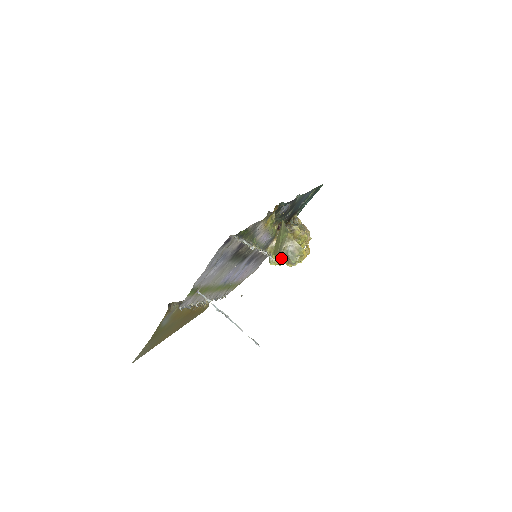
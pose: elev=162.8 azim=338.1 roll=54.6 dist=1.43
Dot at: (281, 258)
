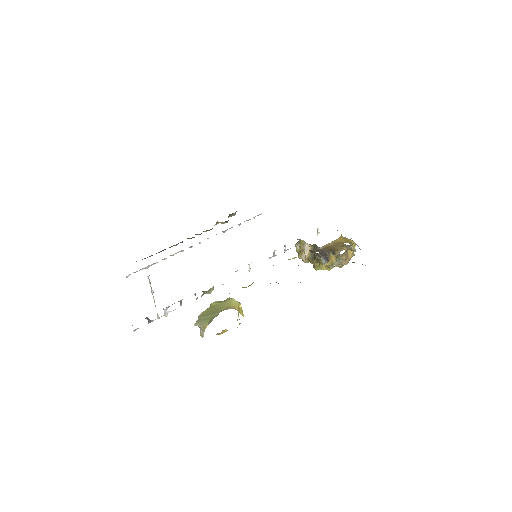
Dot at: occluded
